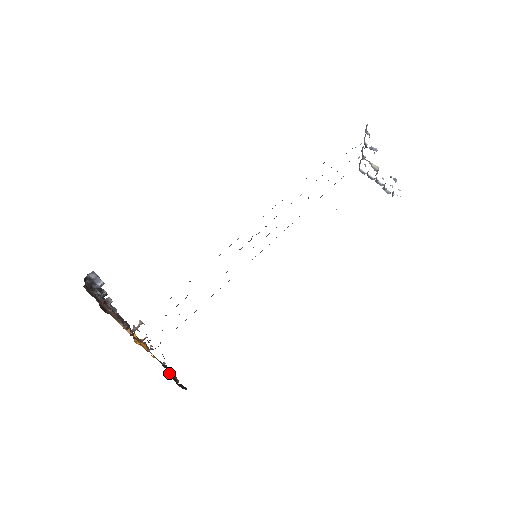
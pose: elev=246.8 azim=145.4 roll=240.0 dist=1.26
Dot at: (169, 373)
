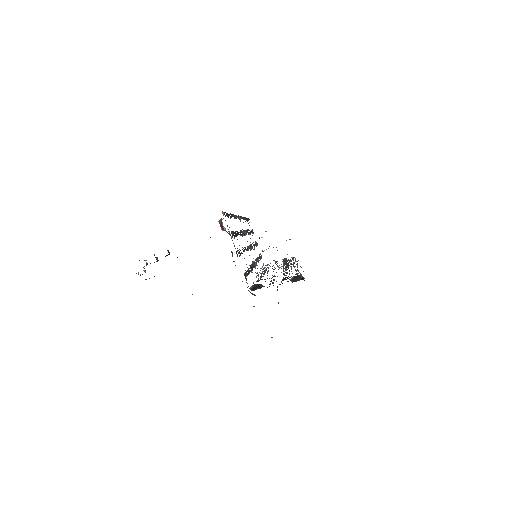
Dot at: occluded
